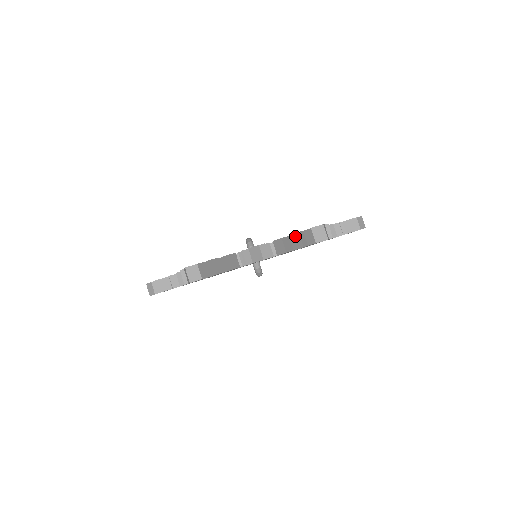
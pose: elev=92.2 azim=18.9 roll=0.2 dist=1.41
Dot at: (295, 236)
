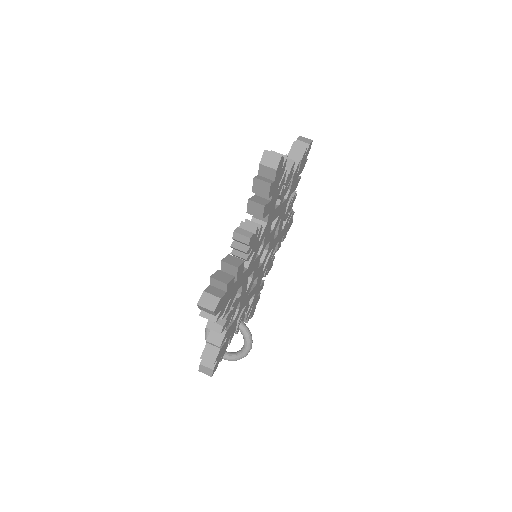
Dot at: (293, 148)
